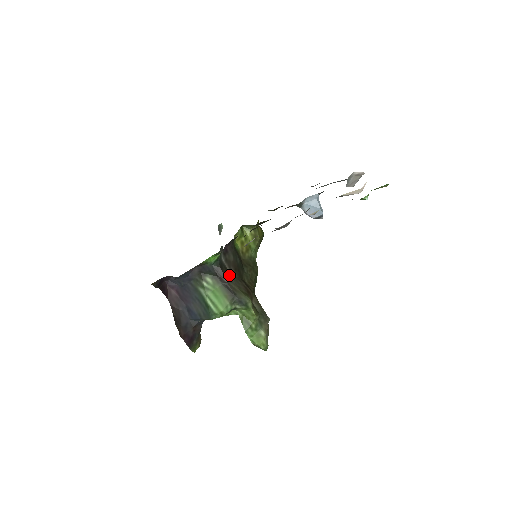
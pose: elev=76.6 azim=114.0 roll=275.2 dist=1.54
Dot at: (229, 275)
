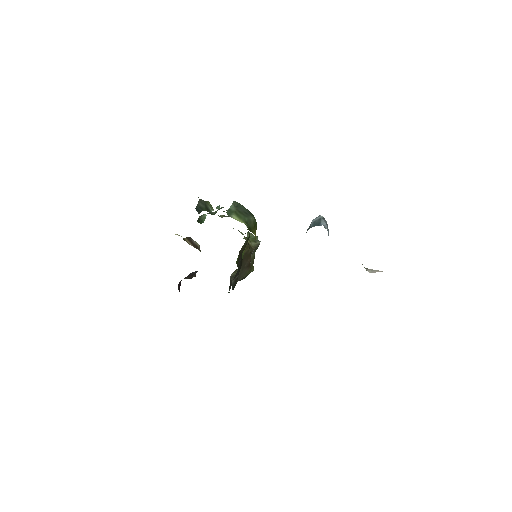
Dot at: (237, 278)
